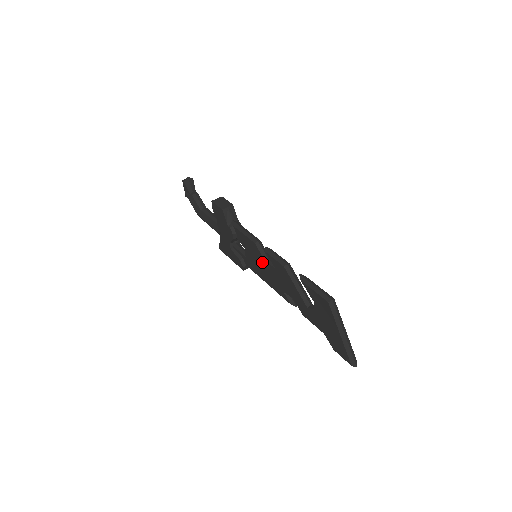
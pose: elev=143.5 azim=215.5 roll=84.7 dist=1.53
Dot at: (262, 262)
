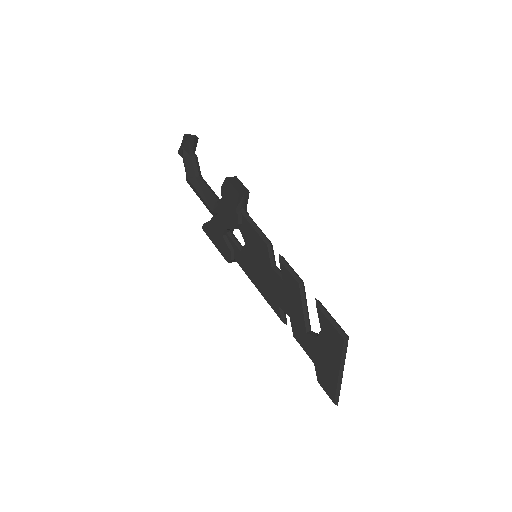
Dot at: (265, 266)
